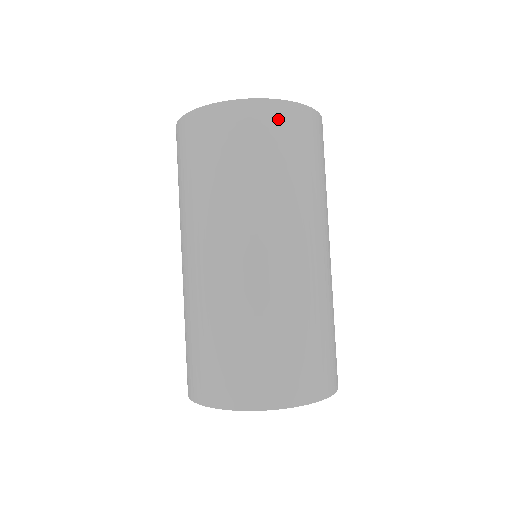
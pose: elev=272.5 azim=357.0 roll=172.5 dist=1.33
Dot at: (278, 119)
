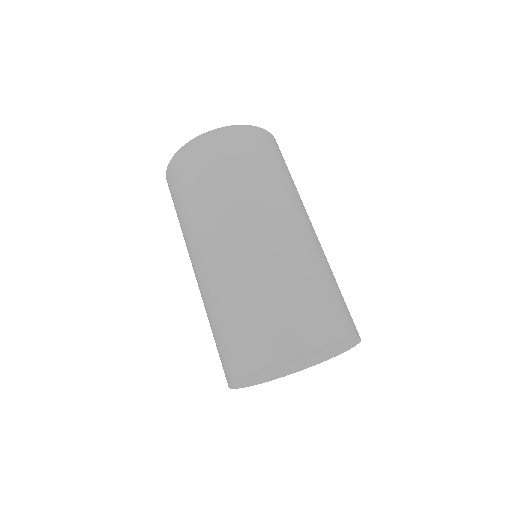
Dot at: (274, 144)
